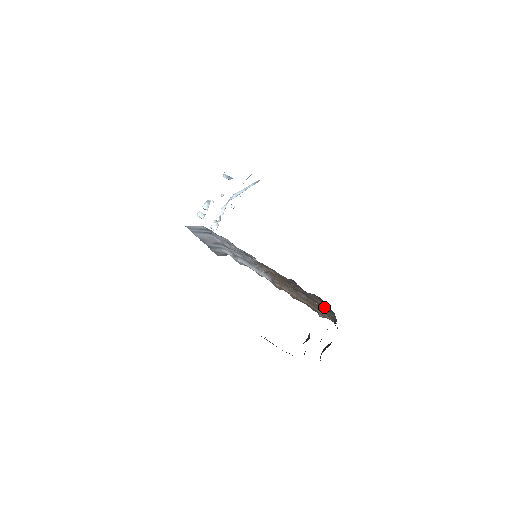
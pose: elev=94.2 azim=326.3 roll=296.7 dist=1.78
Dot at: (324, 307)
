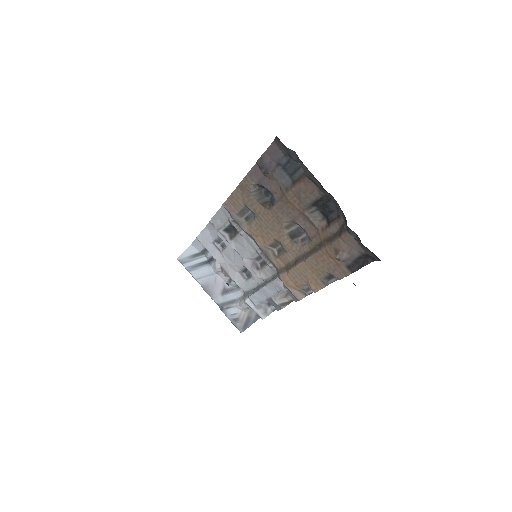
Dot at: (327, 219)
